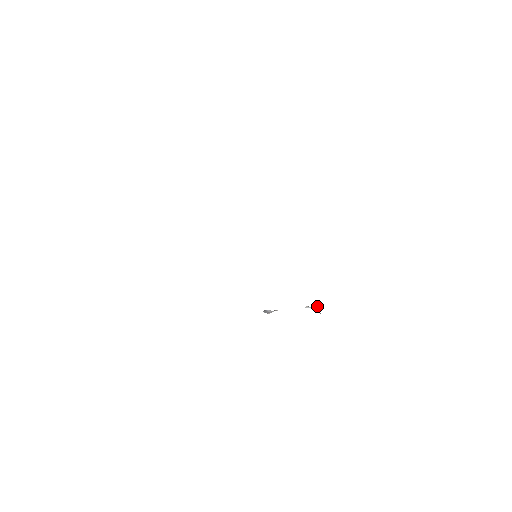
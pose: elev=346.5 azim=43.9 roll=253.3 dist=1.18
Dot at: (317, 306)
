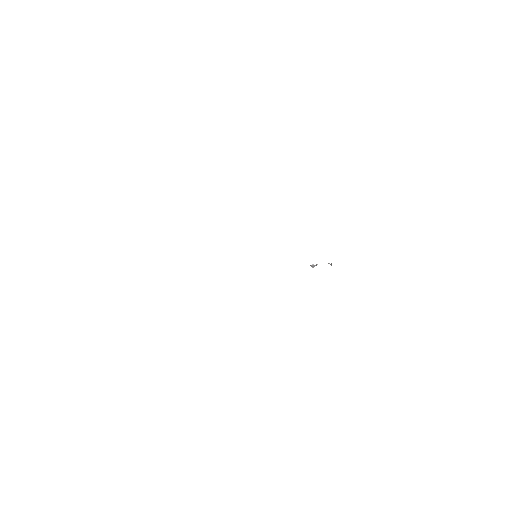
Dot at: occluded
